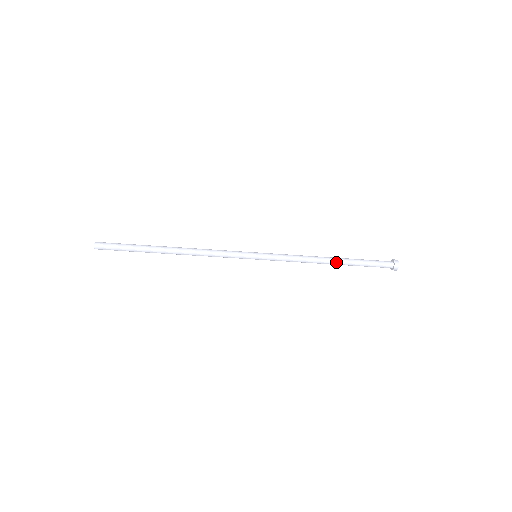
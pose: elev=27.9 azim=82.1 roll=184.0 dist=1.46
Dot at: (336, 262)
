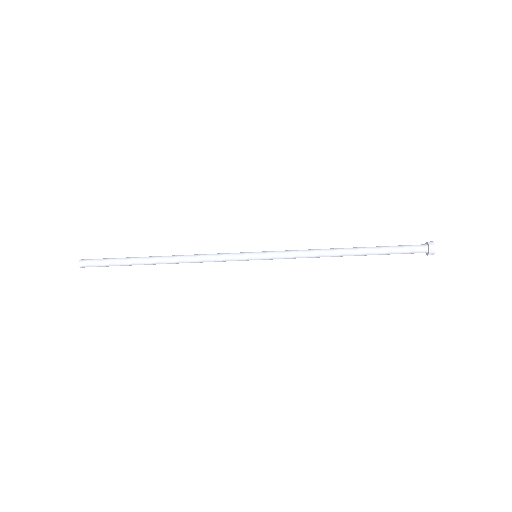
Dot at: (353, 251)
